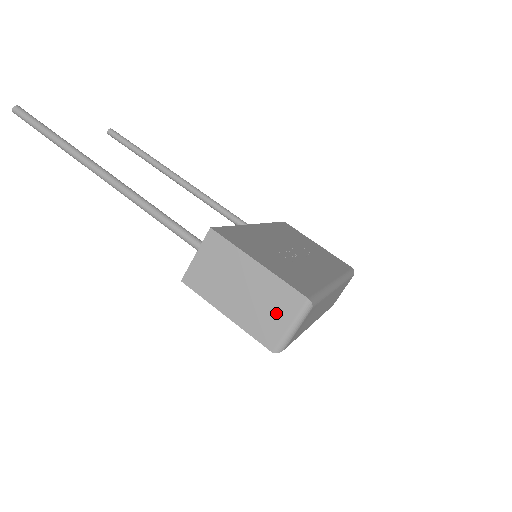
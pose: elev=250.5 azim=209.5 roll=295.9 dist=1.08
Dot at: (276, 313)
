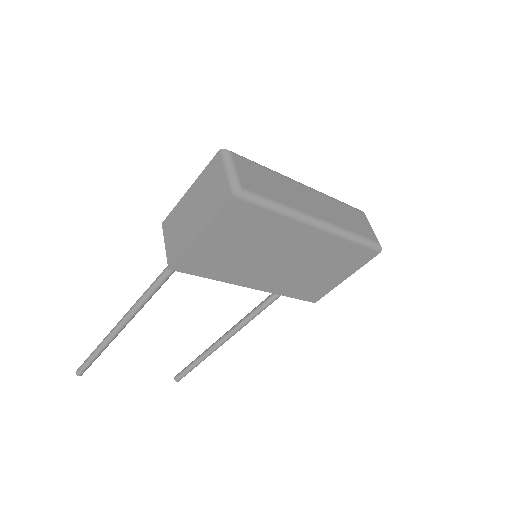
Dot at: (215, 183)
